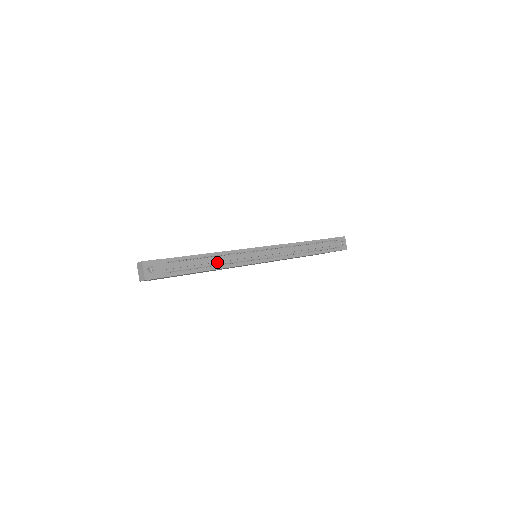
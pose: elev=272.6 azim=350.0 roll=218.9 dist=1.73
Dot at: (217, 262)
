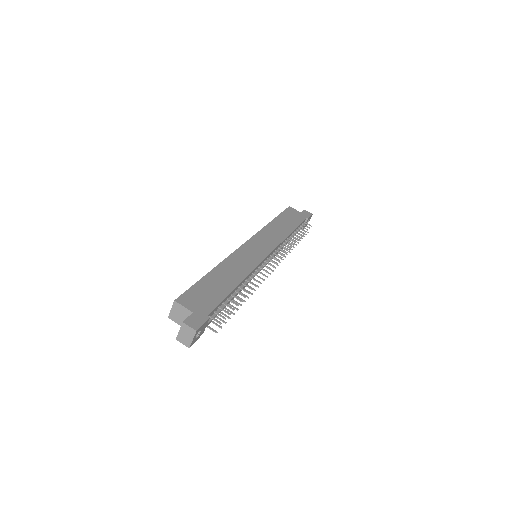
Dot at: (239, 289)
